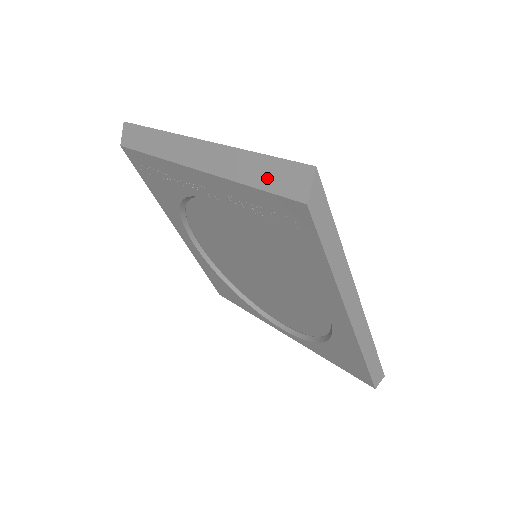
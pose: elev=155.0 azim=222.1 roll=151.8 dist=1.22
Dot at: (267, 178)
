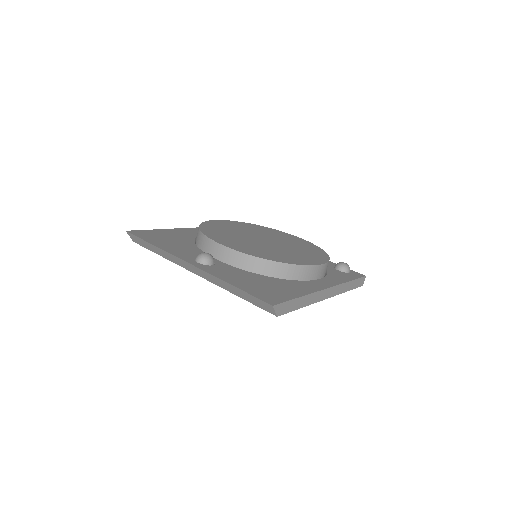
Dot at: (248, 299)
